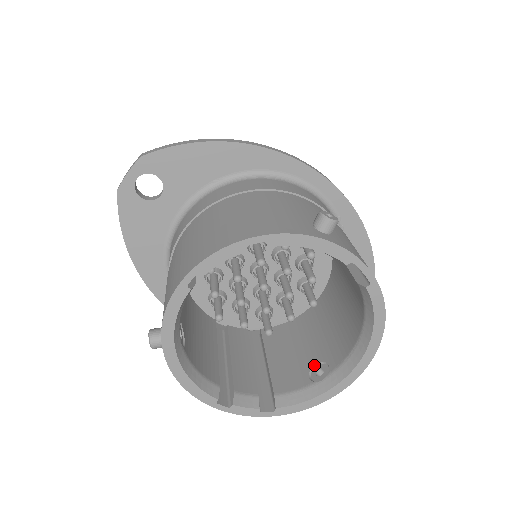
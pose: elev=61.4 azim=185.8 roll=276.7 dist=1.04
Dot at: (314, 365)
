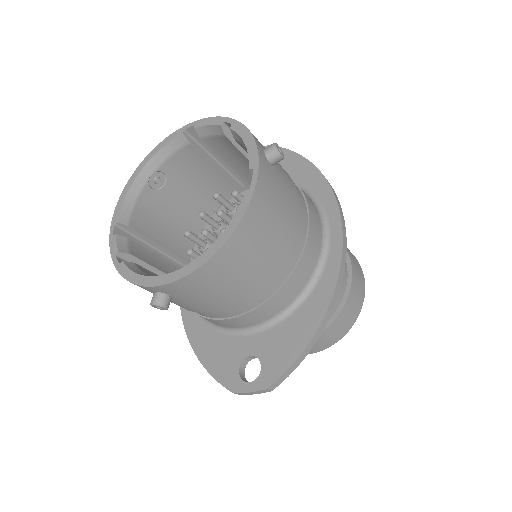
Dot at: occluded
